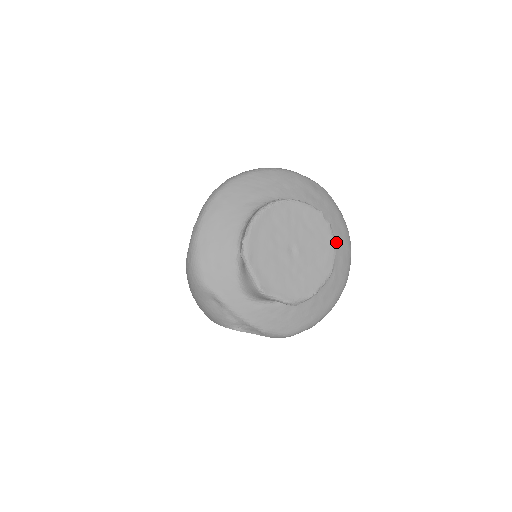
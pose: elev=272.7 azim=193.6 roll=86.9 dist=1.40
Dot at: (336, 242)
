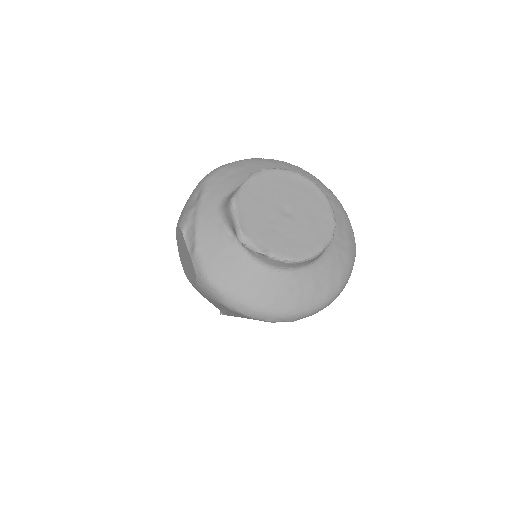
Dot at: (322, 271)
